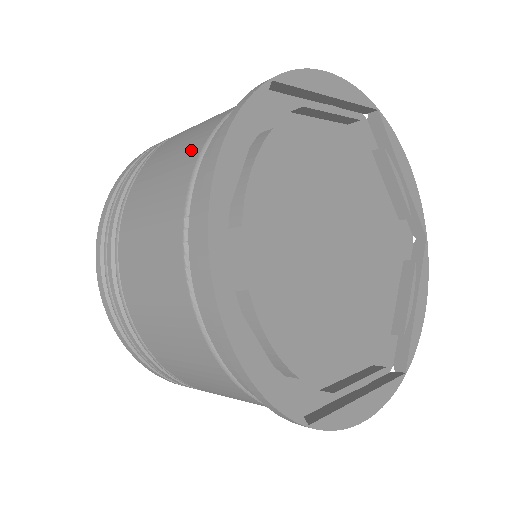
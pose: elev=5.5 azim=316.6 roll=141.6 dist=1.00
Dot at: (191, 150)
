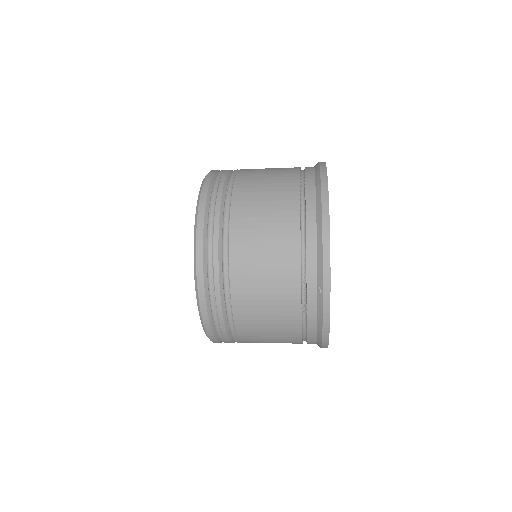
Dot at: occluded
